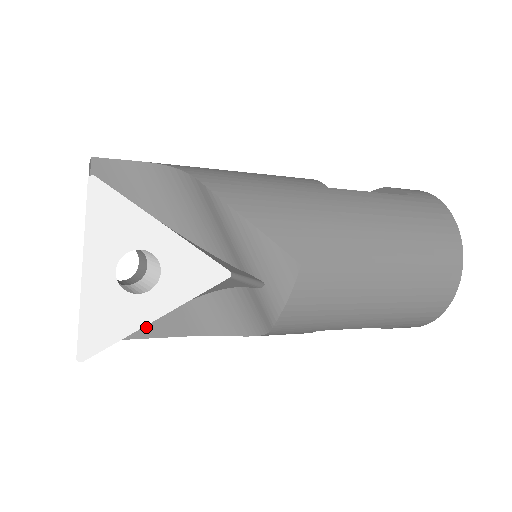
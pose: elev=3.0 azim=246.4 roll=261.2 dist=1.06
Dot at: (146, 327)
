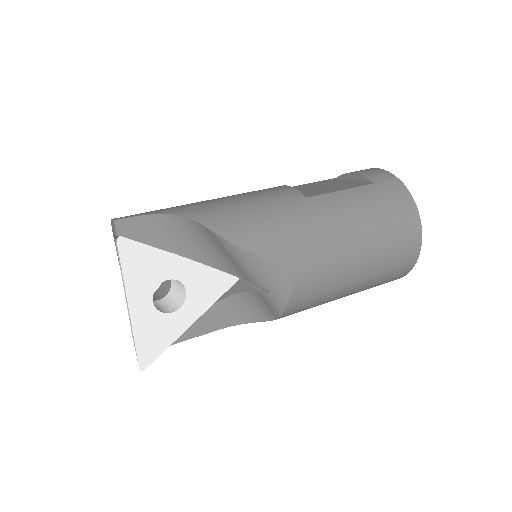
Dot at: (183, 333)
